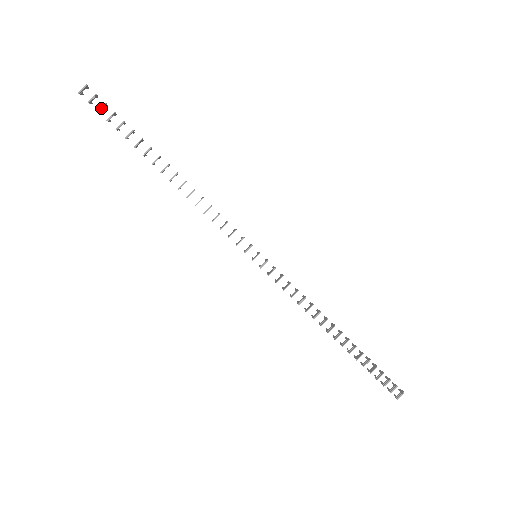
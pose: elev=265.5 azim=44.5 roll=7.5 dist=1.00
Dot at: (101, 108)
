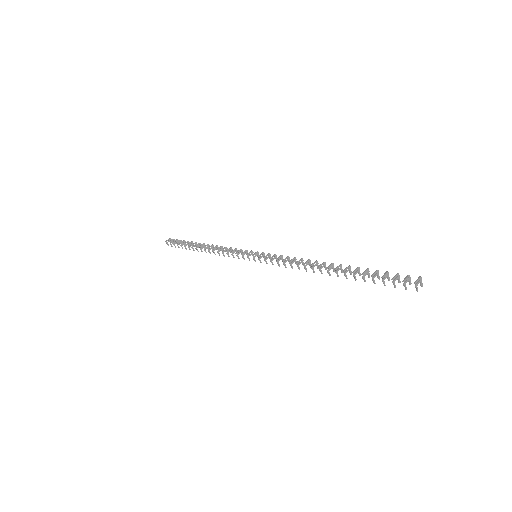
Dot at: (175, 241)
